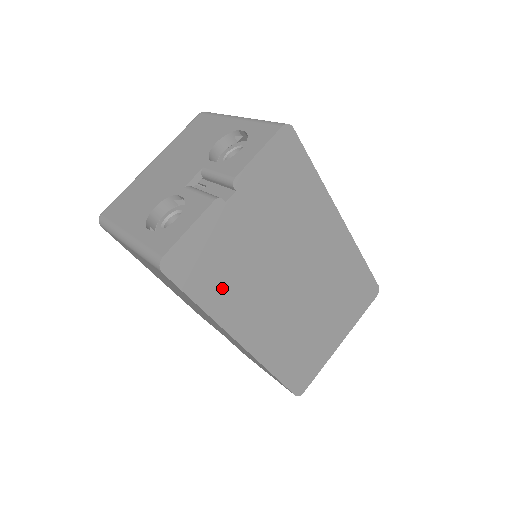
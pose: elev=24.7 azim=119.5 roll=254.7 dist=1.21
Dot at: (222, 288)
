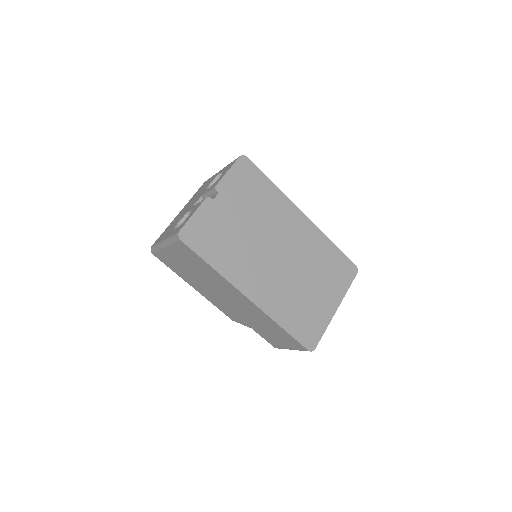
Dot at: (223, 254)
